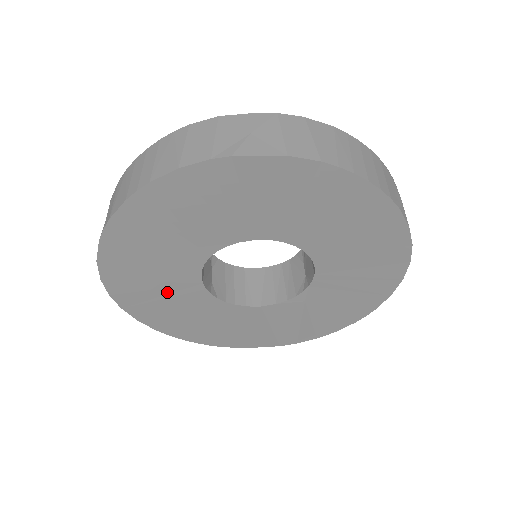
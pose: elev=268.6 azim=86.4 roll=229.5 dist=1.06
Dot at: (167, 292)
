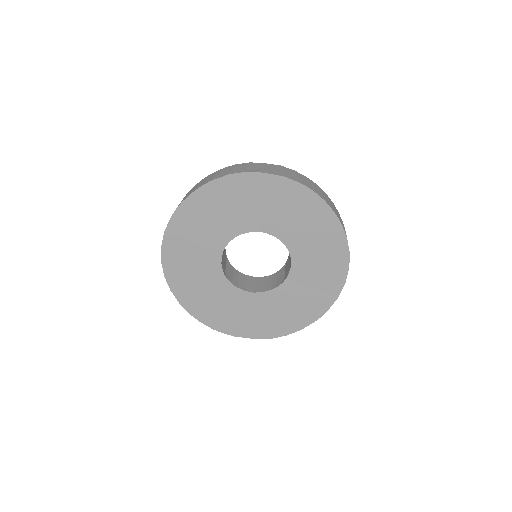
Dot at: (197, 267)
